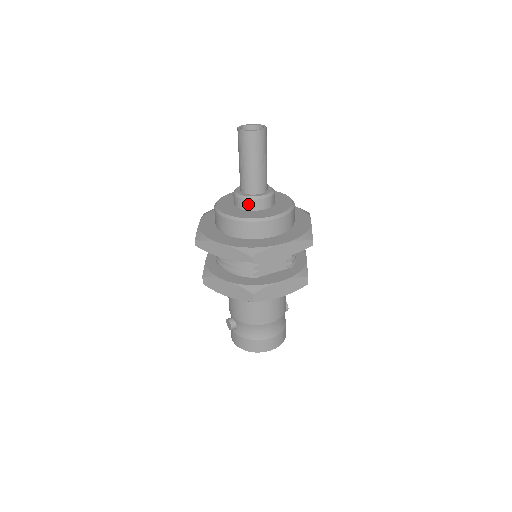
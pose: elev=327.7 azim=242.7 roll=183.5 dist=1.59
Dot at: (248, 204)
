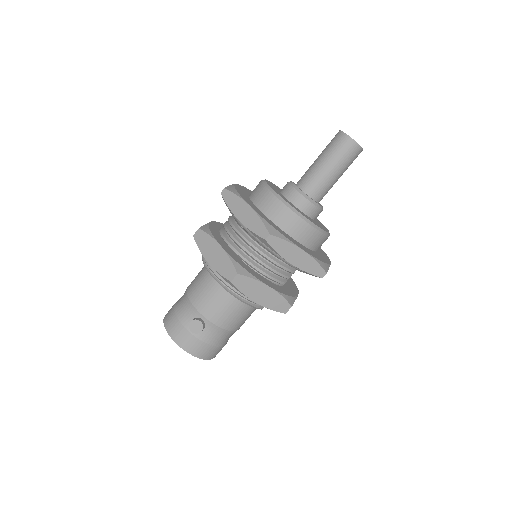
Dot at: (314, 211)
